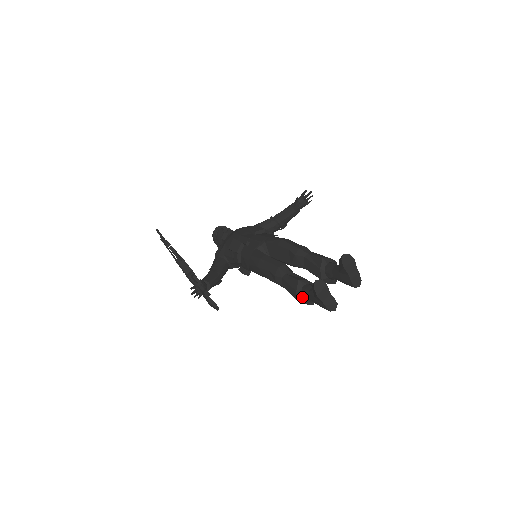
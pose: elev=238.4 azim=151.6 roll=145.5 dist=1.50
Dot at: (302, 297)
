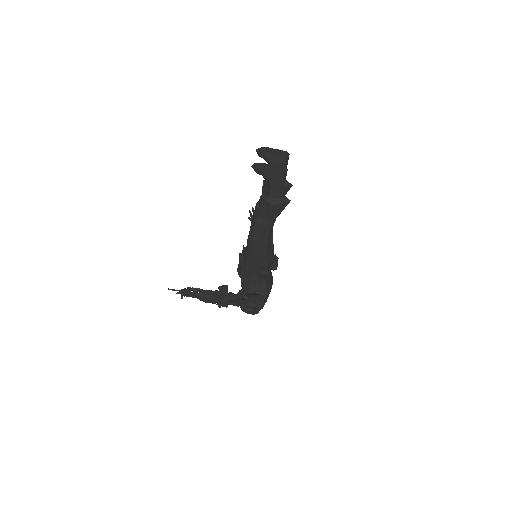
Dot at: (273, 199)
